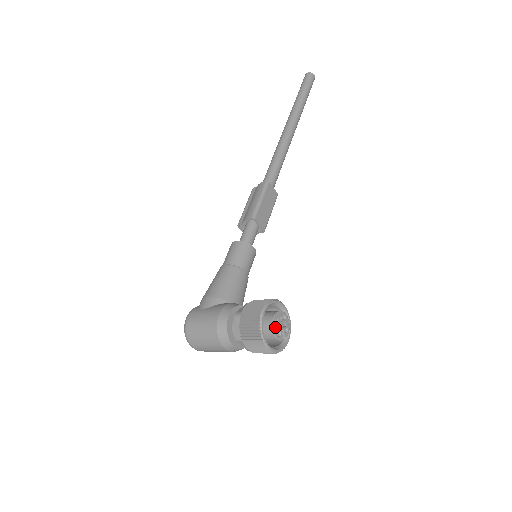
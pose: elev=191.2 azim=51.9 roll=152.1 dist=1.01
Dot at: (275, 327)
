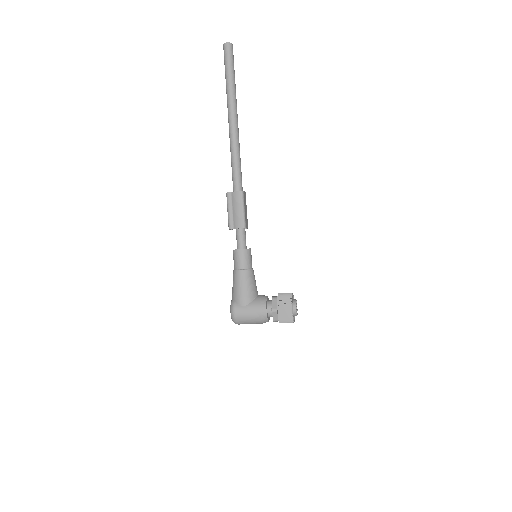
Dot at: occluded
